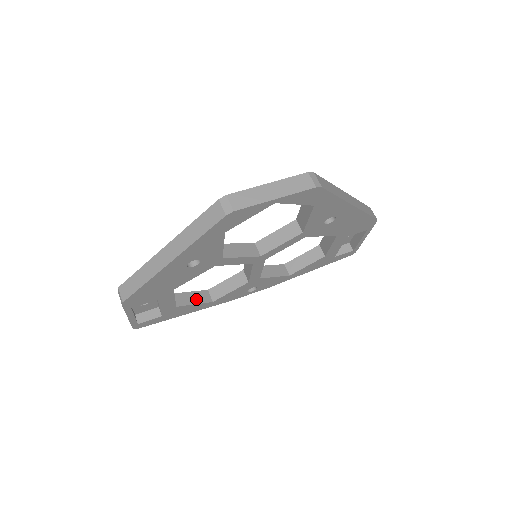
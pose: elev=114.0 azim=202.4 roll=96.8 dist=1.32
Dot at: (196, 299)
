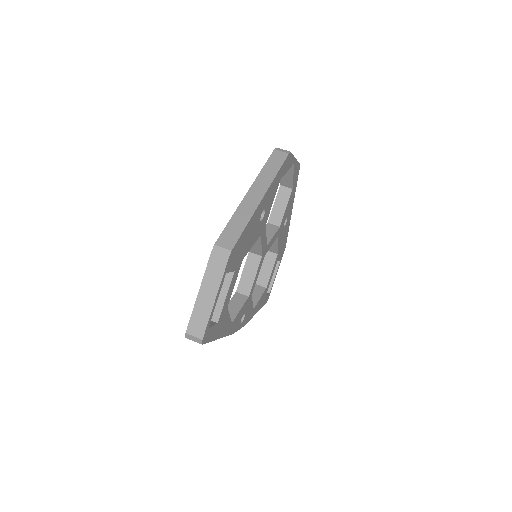
Dot at: occluded
